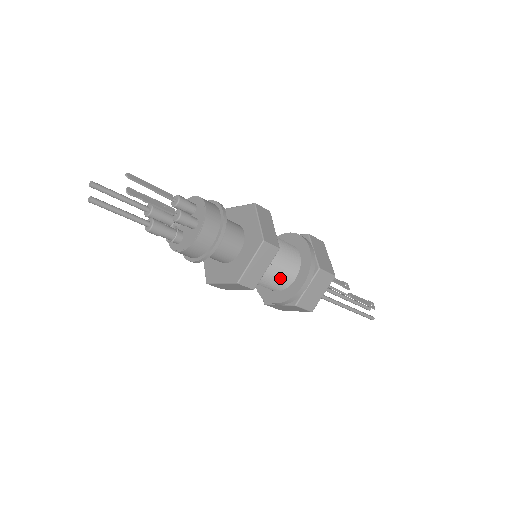
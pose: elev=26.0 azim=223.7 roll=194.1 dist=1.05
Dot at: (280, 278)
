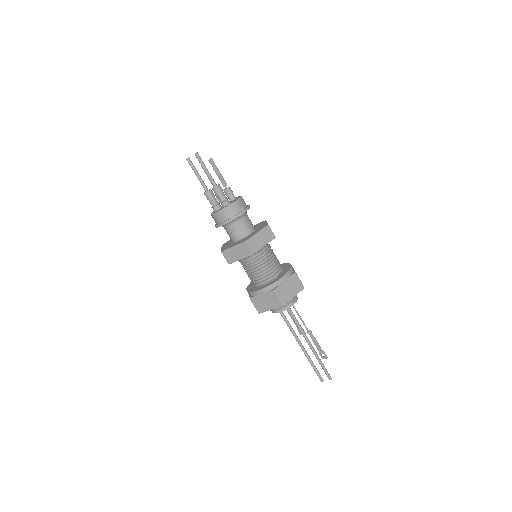
Dot at: (277, 261)
